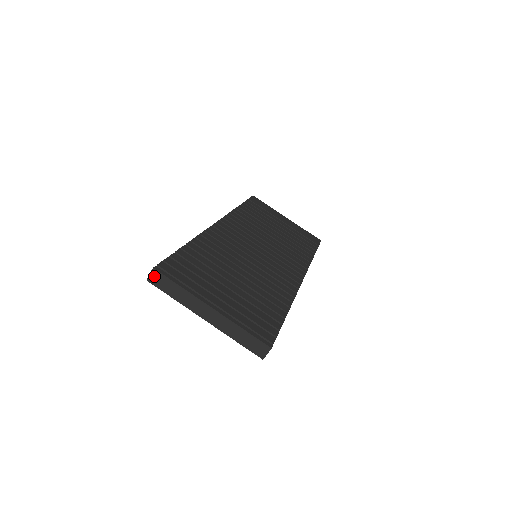
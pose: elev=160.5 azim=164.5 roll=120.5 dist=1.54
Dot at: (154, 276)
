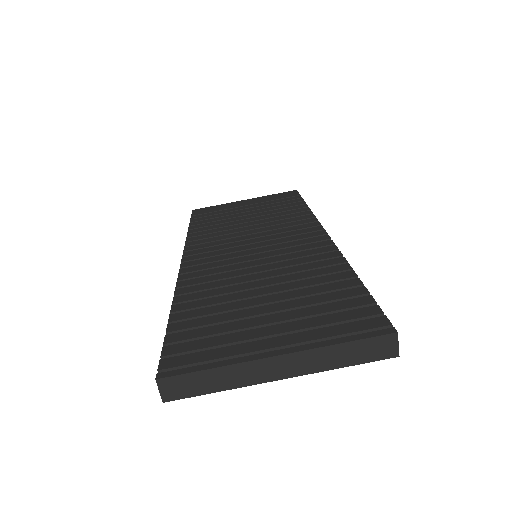
Dot at: (167, 388)
